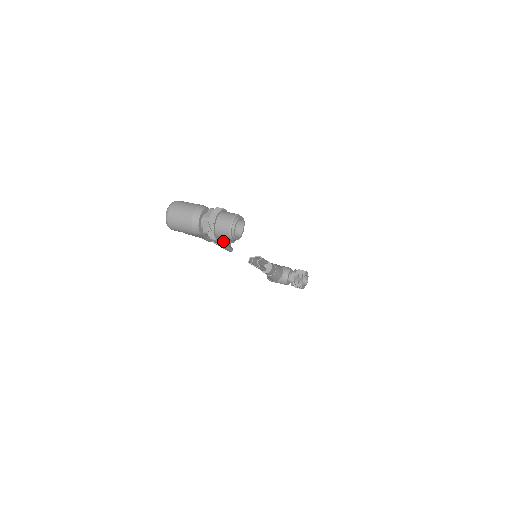
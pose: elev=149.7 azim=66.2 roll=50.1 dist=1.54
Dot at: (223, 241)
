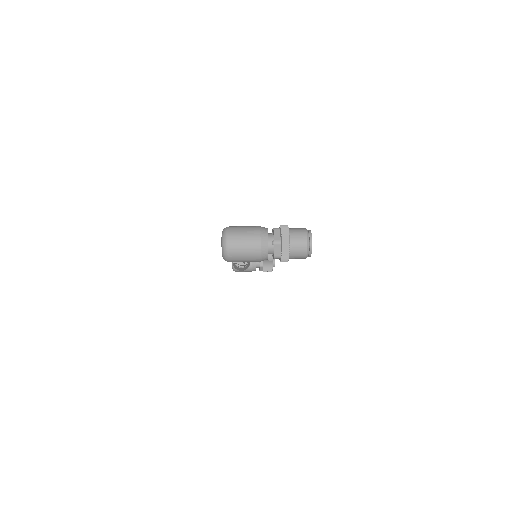
Dot at: occluded
